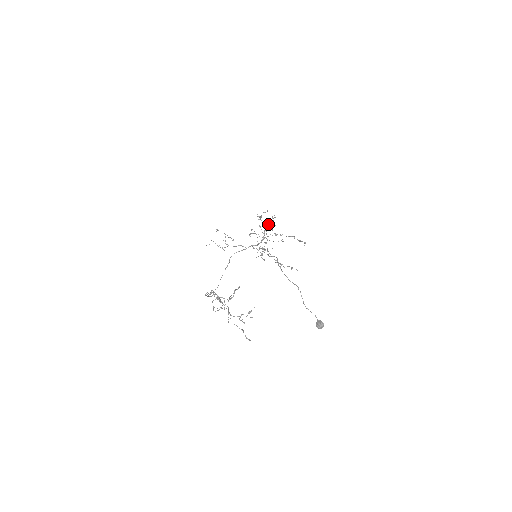
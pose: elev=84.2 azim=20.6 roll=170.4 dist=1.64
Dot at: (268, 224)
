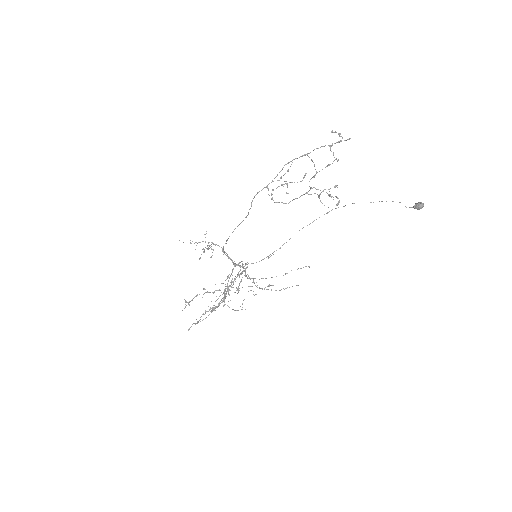
Dot at: occluded
